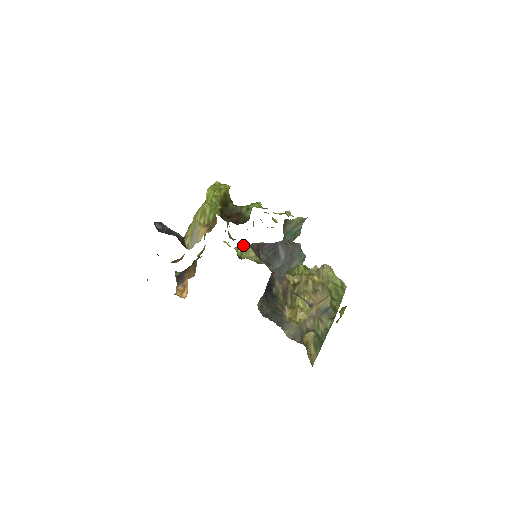
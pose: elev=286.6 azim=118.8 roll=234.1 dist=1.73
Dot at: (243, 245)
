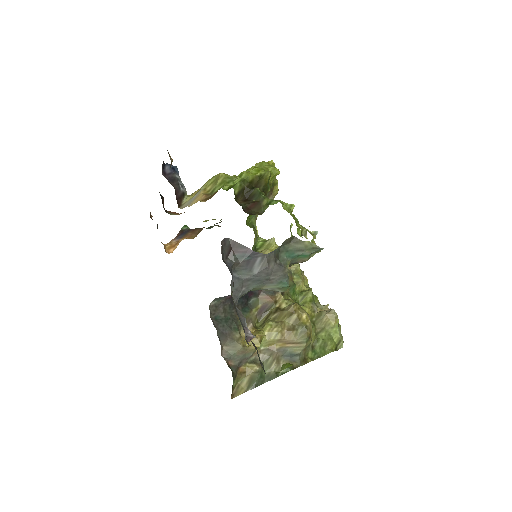
Dot at: (268, 239)
